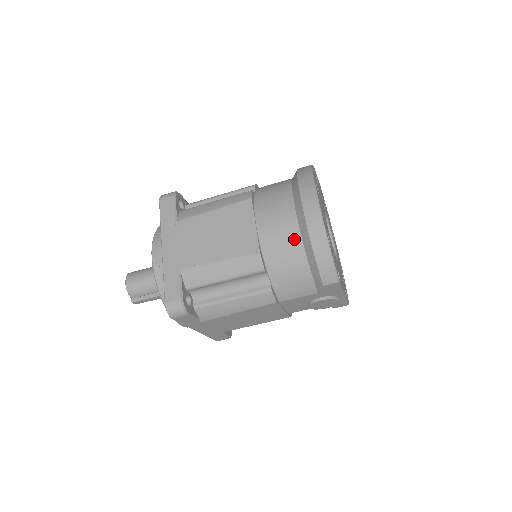
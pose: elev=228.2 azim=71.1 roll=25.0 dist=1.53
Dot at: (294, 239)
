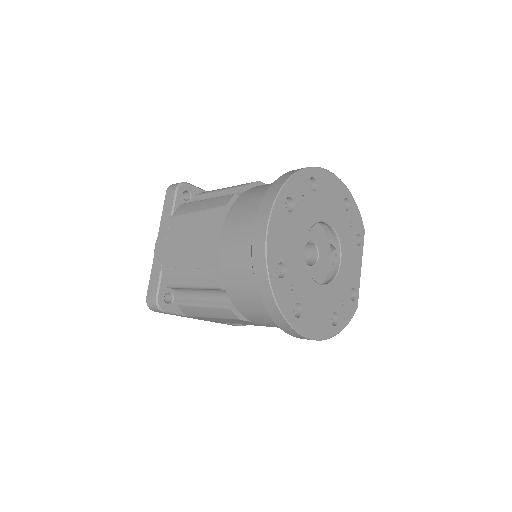
Dot at: occluded
